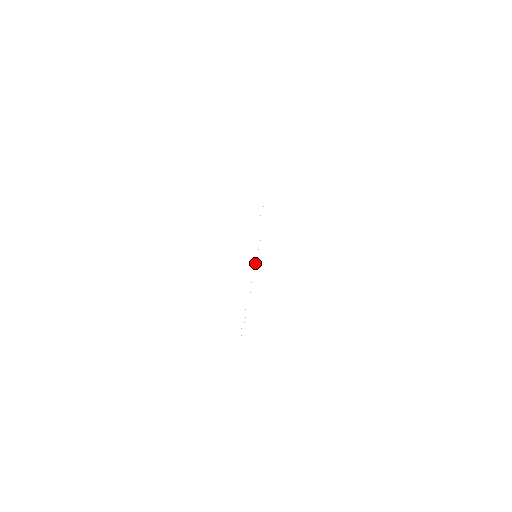
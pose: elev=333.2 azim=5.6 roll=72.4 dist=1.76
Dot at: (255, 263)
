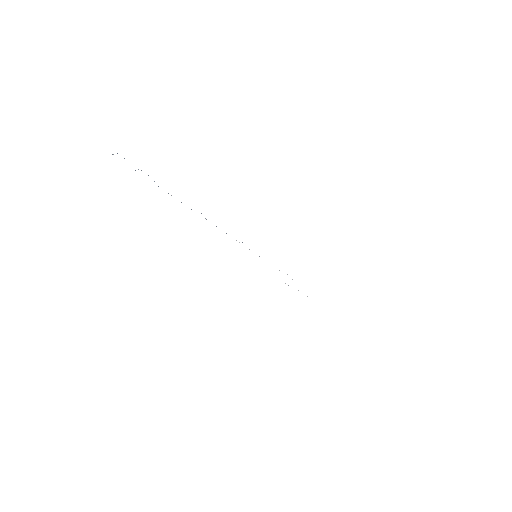
Dot at: occluded
